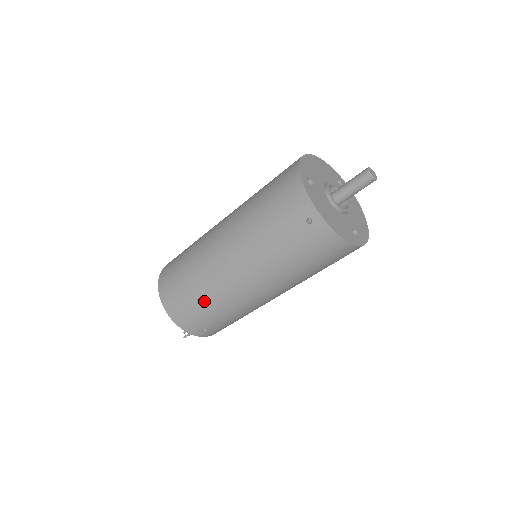
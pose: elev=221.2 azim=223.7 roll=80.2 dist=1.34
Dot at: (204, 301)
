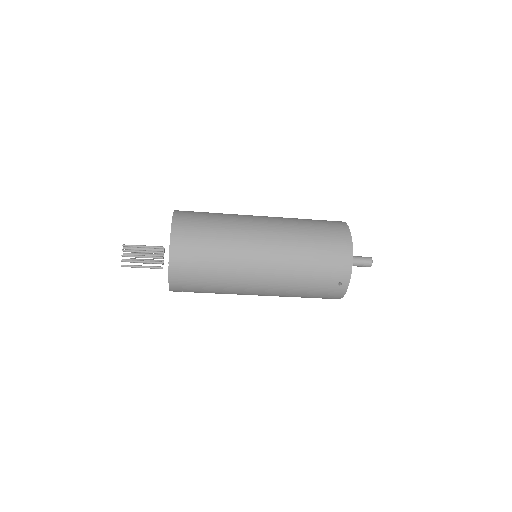
Dot at: (215, 282)
